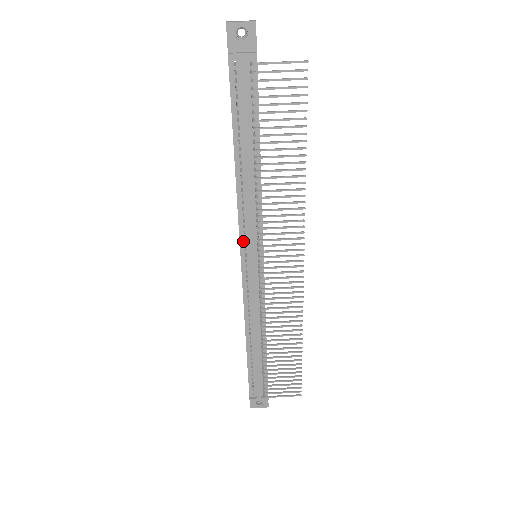
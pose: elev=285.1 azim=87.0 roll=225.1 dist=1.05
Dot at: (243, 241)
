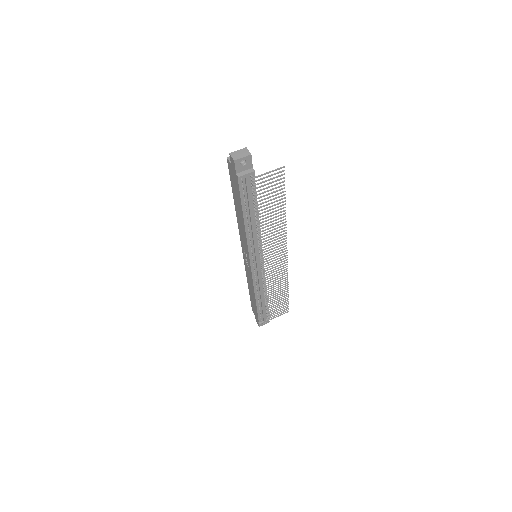
Dot at: (251, 255)
